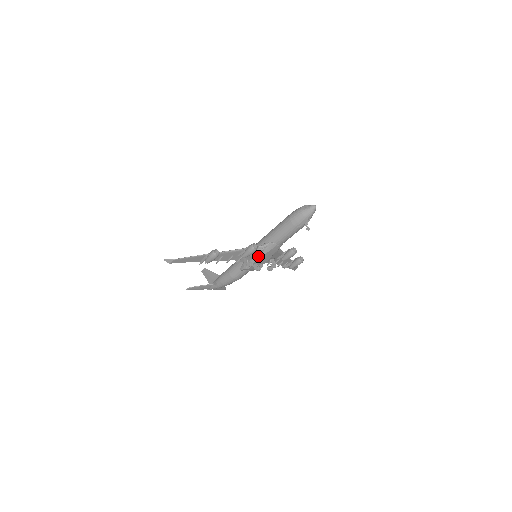
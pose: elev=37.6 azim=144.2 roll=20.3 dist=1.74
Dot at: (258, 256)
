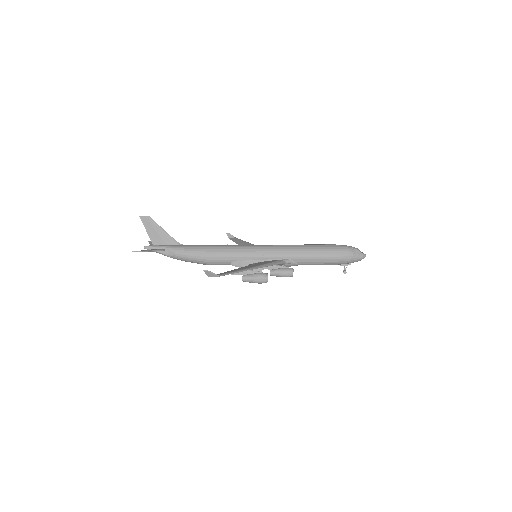
Dot at: occluded
